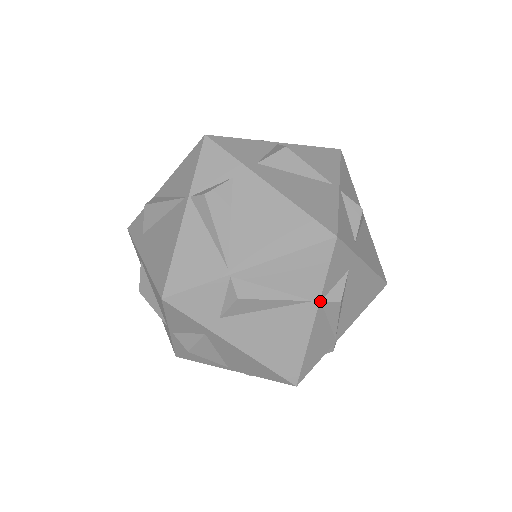
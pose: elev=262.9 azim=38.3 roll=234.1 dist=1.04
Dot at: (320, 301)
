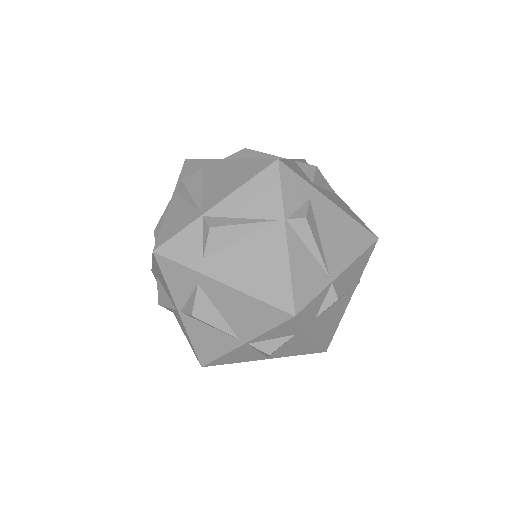
Dot at: (285, 219)
